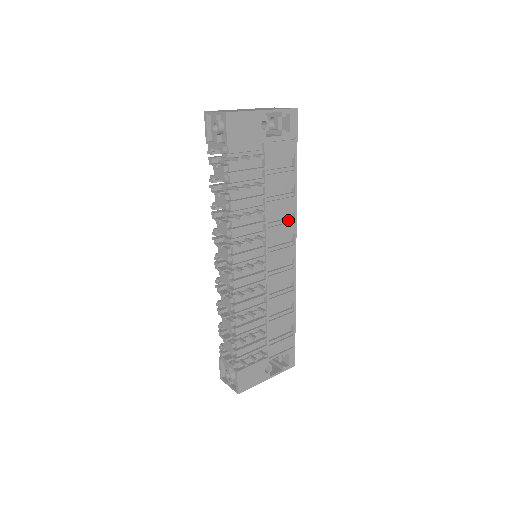
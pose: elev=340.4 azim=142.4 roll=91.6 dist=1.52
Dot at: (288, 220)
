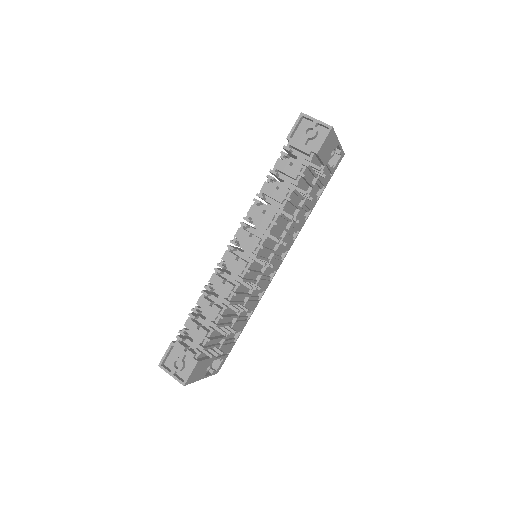
Dot at: (292, 237)
